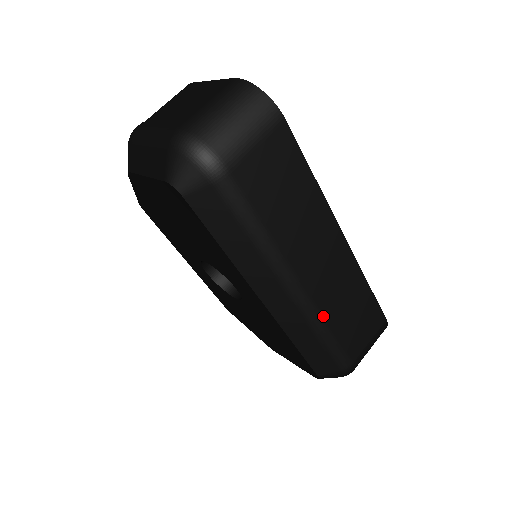
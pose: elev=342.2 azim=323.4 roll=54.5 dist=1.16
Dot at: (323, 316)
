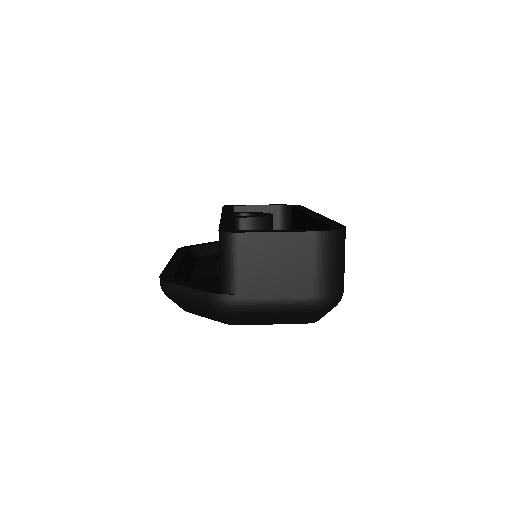
Dot at: occluded
